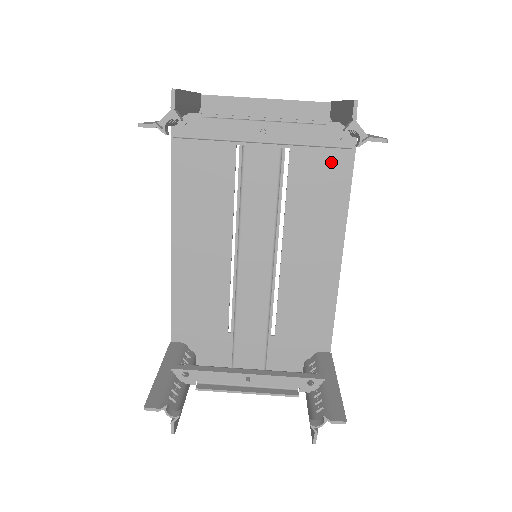
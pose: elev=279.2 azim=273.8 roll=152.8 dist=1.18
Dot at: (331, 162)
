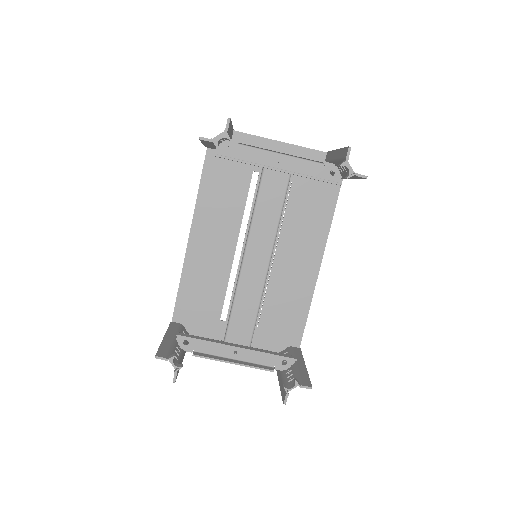
Dot at: (321, 195)
